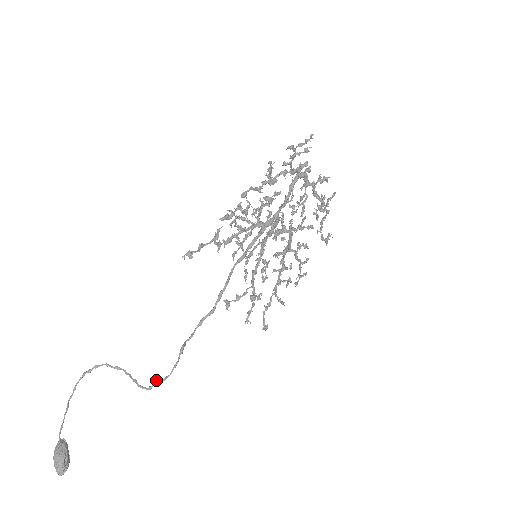
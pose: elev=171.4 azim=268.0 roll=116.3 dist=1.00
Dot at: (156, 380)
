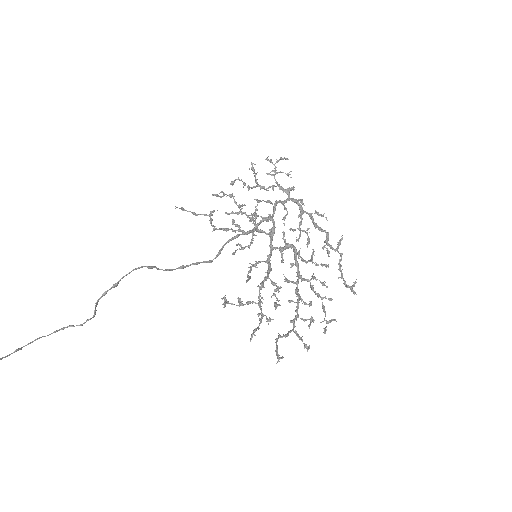
Dot at: (114, 285)
